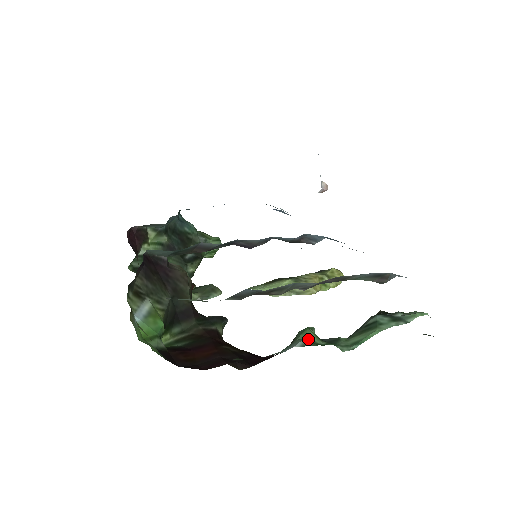
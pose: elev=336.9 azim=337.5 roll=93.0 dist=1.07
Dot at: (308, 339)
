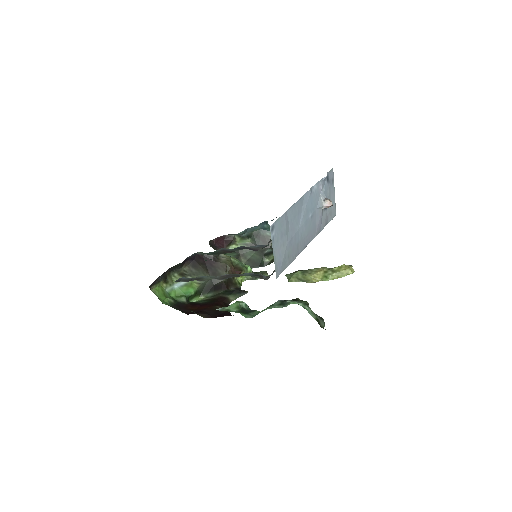
Dot at: (227, 307)
